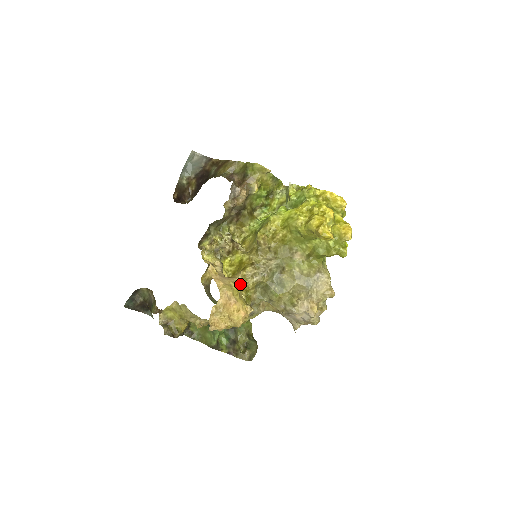
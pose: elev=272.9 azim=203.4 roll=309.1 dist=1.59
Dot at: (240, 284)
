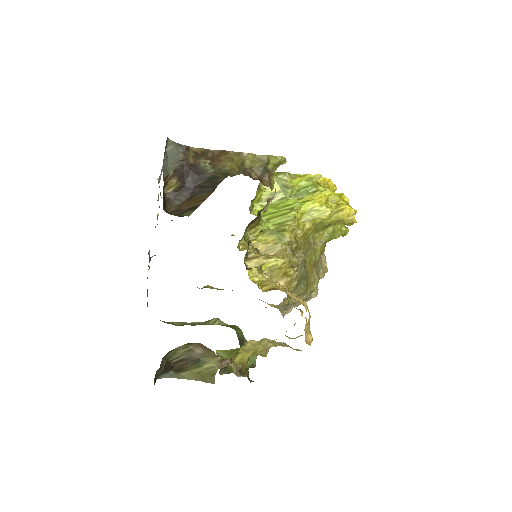
Dot at: occluded
